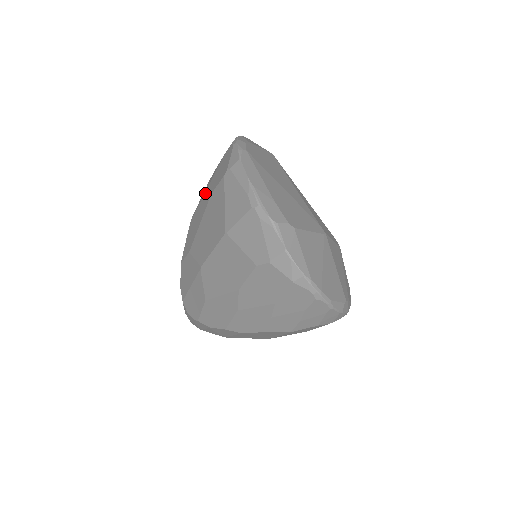
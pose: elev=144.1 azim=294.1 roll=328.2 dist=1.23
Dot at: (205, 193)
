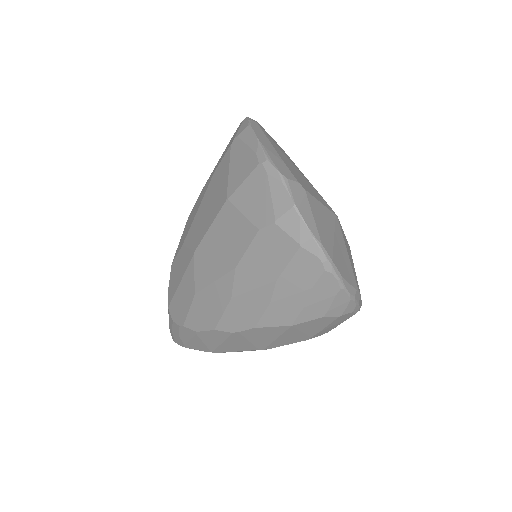
Dot at: (207, 180)
